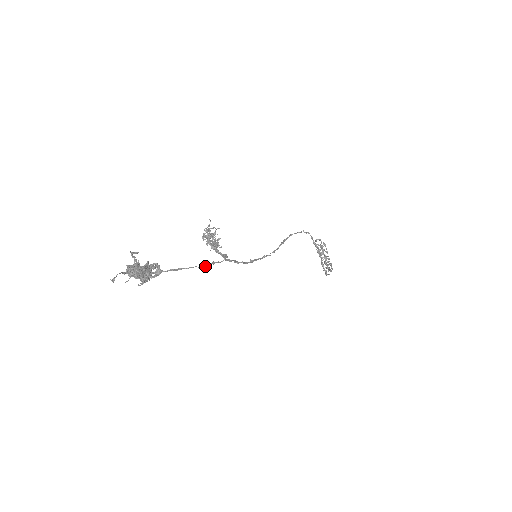
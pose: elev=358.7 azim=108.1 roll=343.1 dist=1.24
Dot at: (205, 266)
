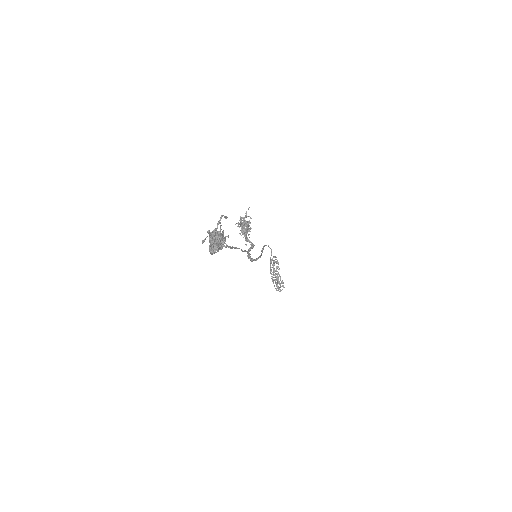
Dot at: (243, 251)
